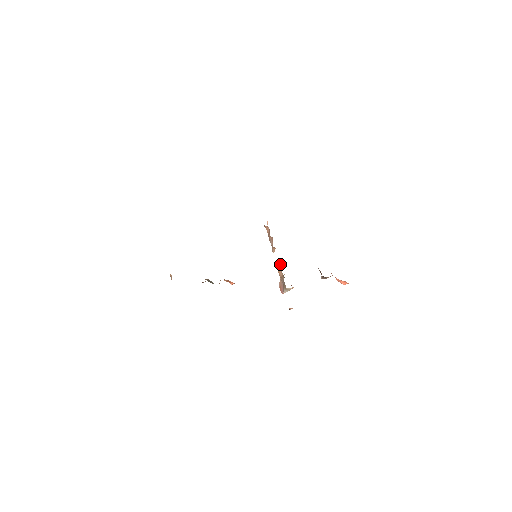
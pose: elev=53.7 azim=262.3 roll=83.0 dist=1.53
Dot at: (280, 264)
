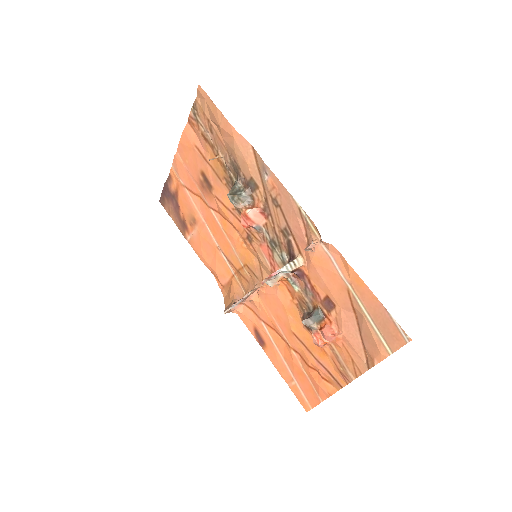
Dot at: occluded
